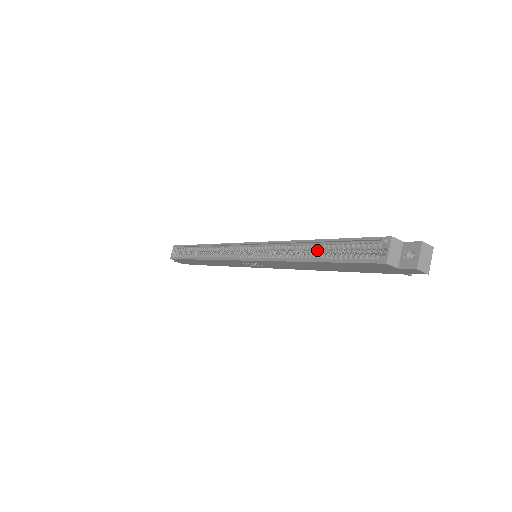
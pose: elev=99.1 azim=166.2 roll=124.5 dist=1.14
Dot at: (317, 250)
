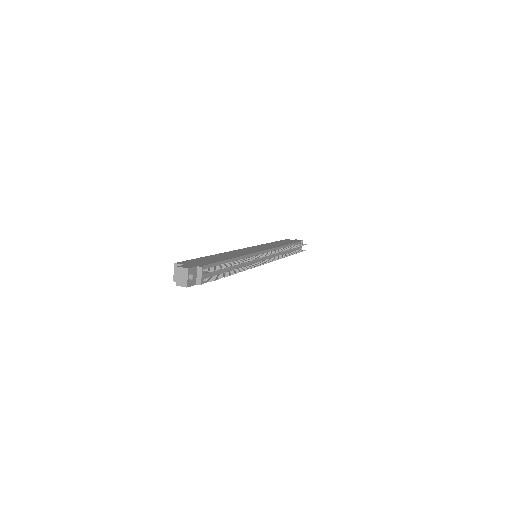
Dot at: occluded
